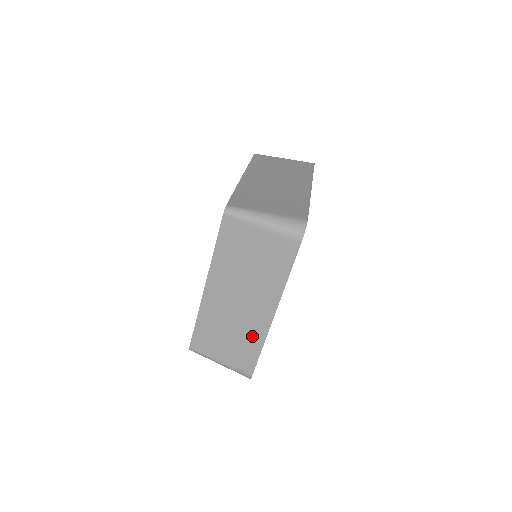
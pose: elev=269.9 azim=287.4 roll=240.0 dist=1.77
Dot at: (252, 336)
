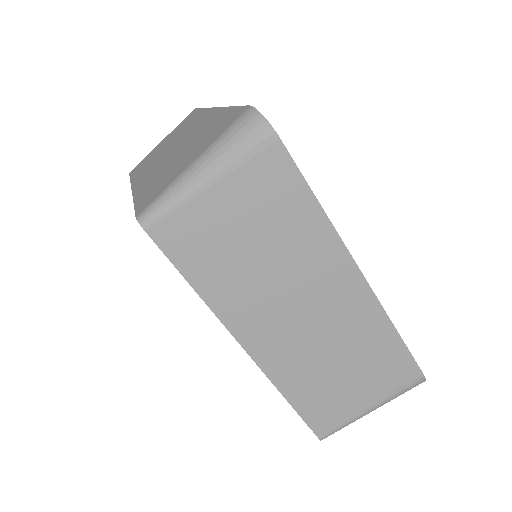
Dot at: (367, 331)
